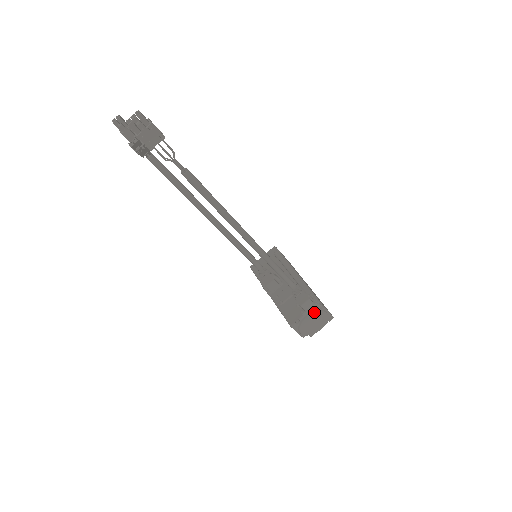
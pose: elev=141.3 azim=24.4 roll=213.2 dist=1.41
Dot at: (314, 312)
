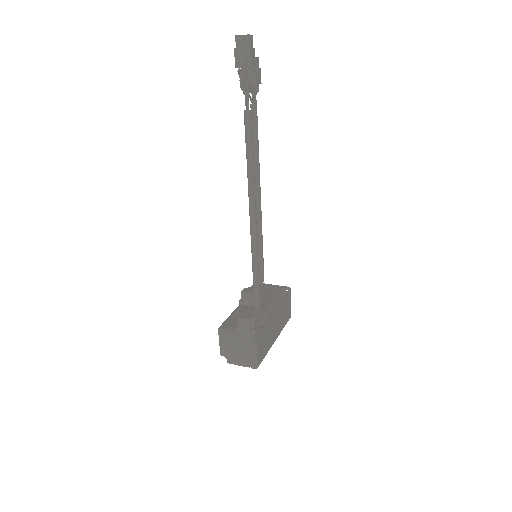
Dot at: (244, 338)
